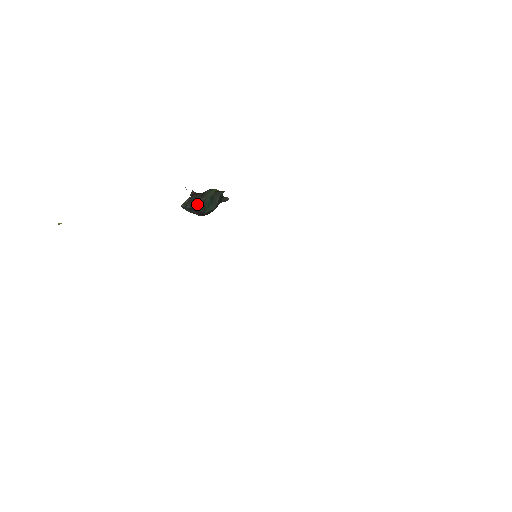
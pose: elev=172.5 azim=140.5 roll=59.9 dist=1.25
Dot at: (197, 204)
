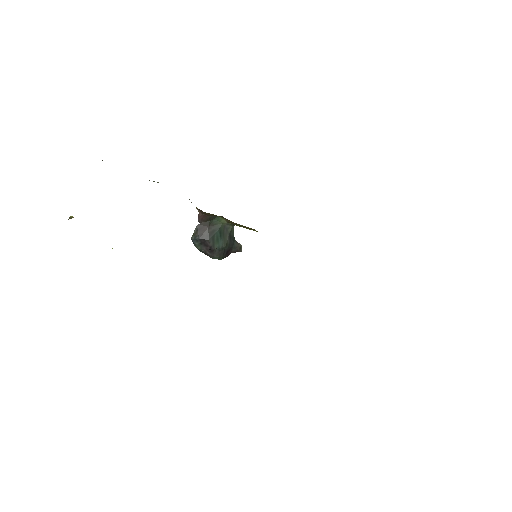
Dot at: (206, 235)
